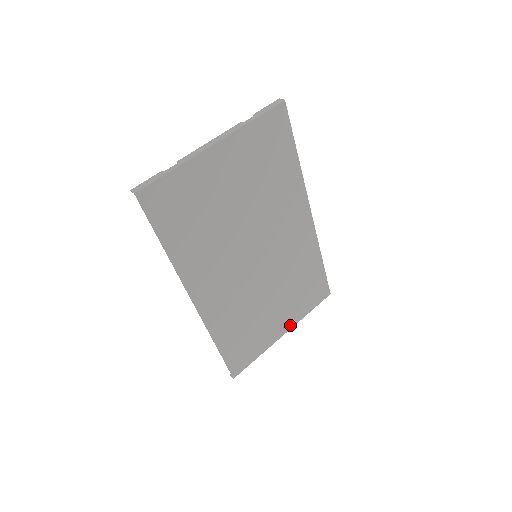
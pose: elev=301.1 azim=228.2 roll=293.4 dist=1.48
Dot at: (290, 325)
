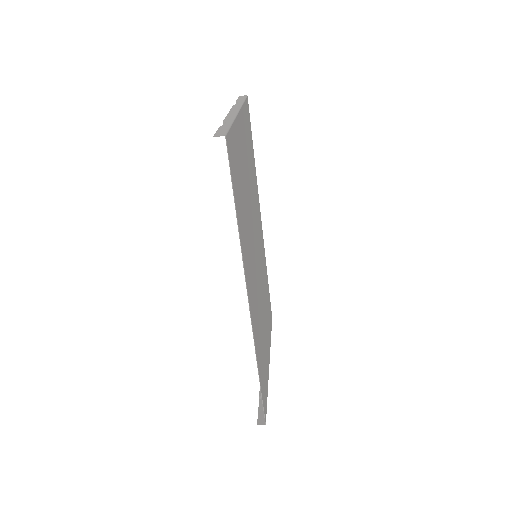
Dot at: (269, 352)
